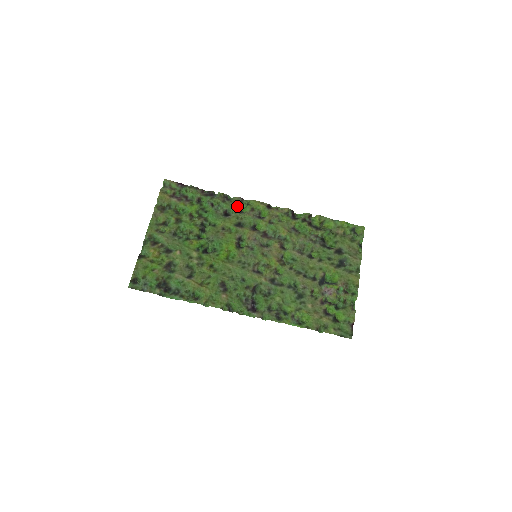
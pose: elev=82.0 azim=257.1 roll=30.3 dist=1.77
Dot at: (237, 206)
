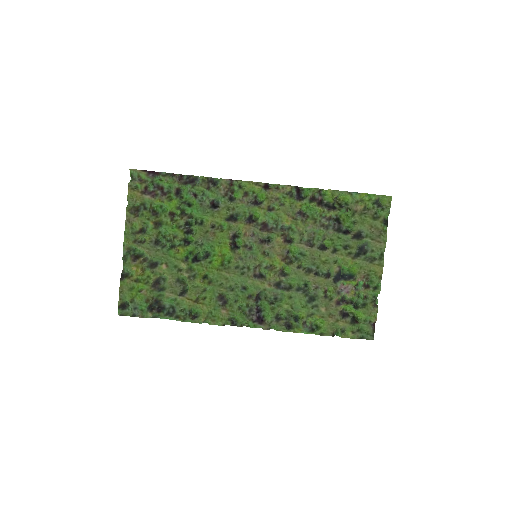
Dot at: (226, 192)
